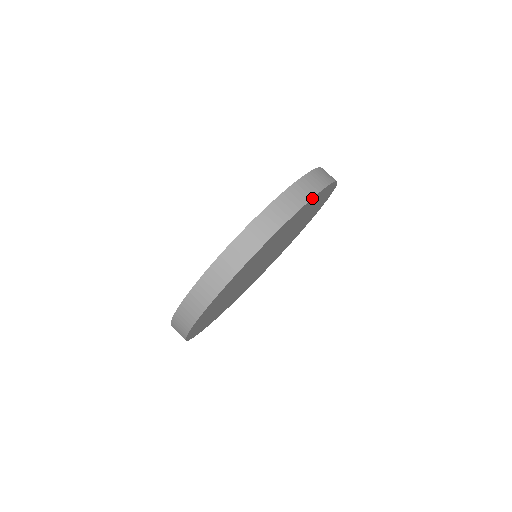
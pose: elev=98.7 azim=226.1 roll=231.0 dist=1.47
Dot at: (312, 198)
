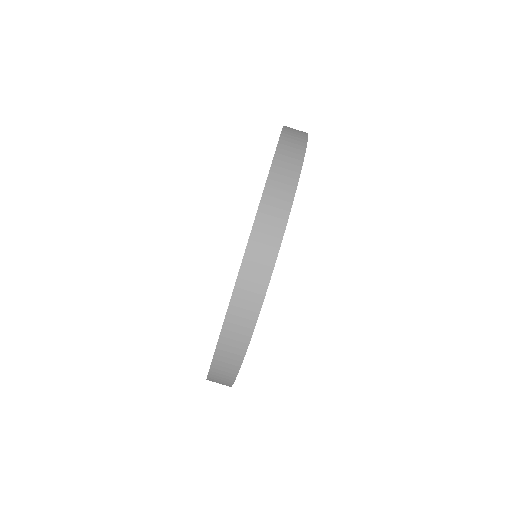
Dot at: occluded
